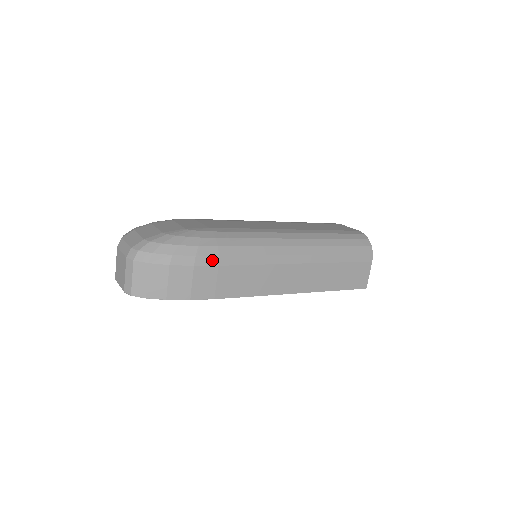
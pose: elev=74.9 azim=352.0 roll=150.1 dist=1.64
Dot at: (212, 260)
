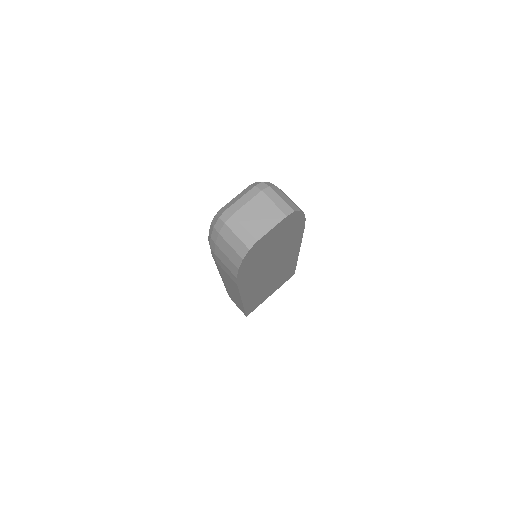
Dot at: occluded
